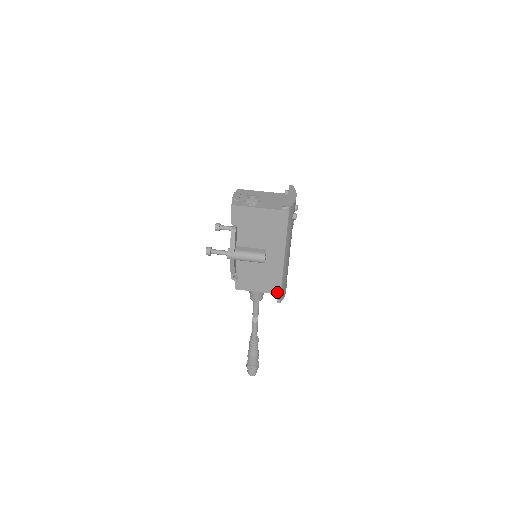
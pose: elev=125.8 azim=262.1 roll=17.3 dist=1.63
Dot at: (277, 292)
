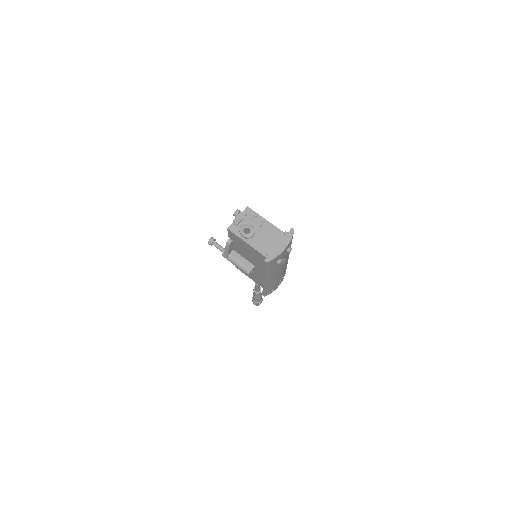
Dot at: occluded
